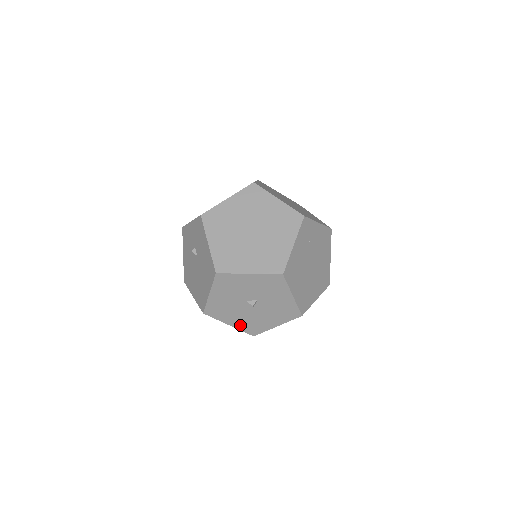
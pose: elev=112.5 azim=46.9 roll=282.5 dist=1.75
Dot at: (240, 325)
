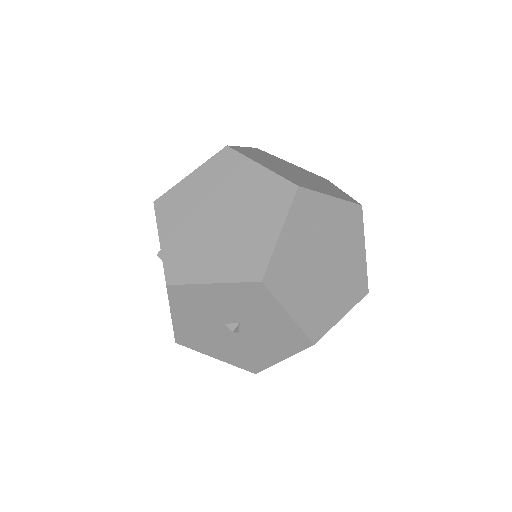
Dot at: (231, 358)
